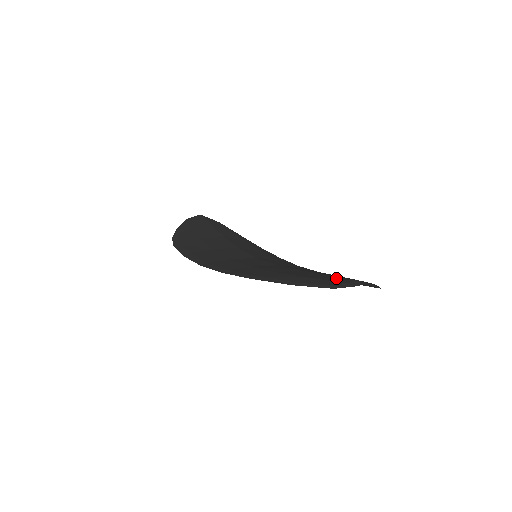
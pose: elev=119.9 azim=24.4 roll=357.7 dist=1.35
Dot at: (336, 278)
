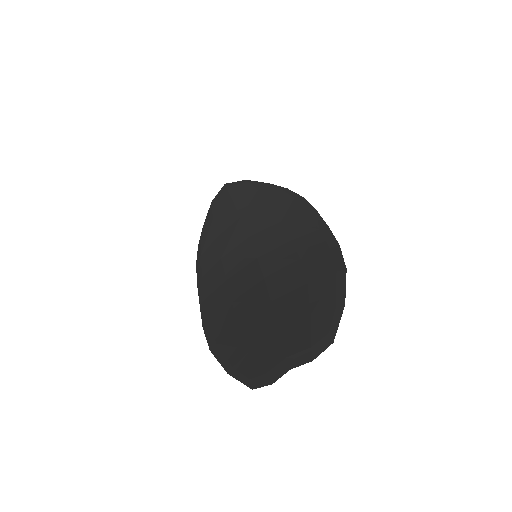
Dot at: (271, 348)
